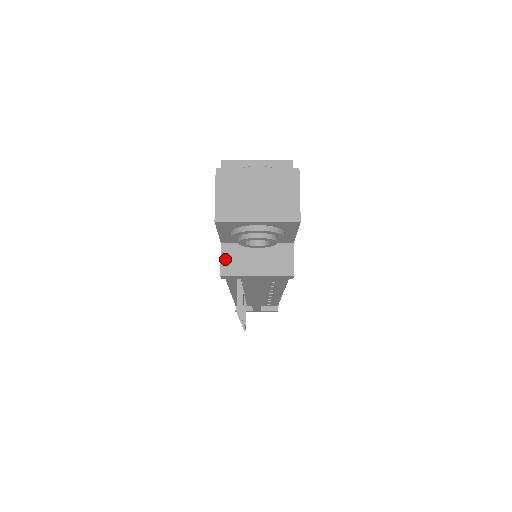
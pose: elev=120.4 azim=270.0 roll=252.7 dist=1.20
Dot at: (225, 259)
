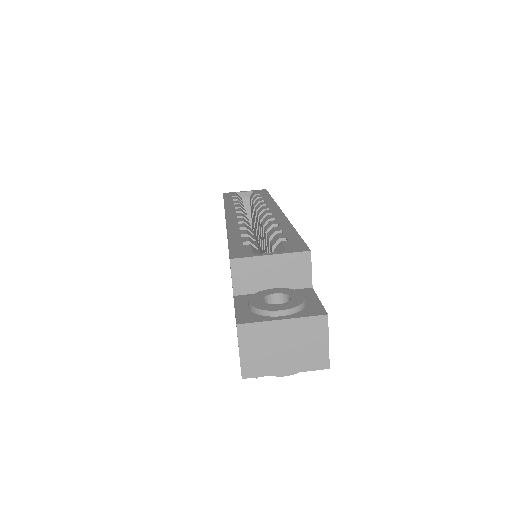
Dot at: occluded
